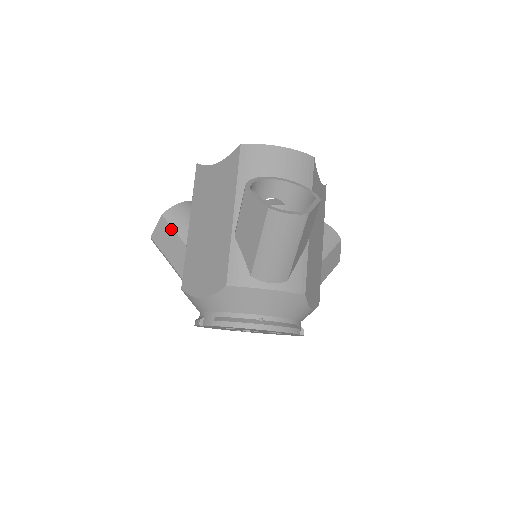
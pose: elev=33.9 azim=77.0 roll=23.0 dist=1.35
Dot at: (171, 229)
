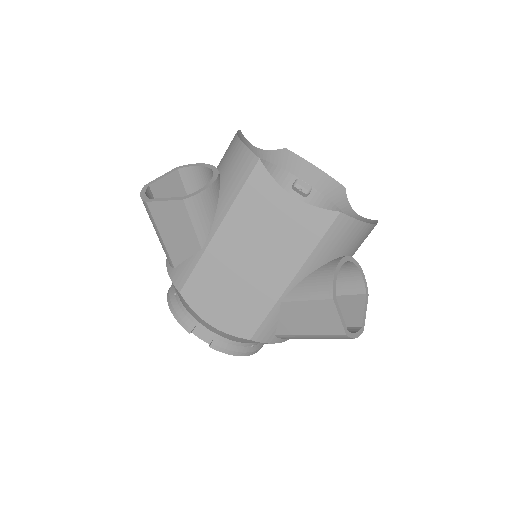
Dot at: (189, 222)
